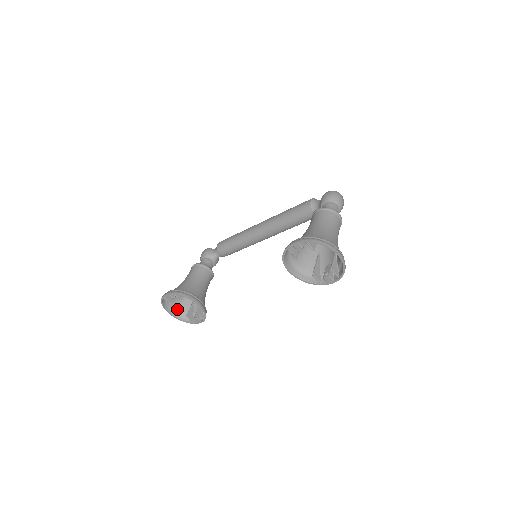
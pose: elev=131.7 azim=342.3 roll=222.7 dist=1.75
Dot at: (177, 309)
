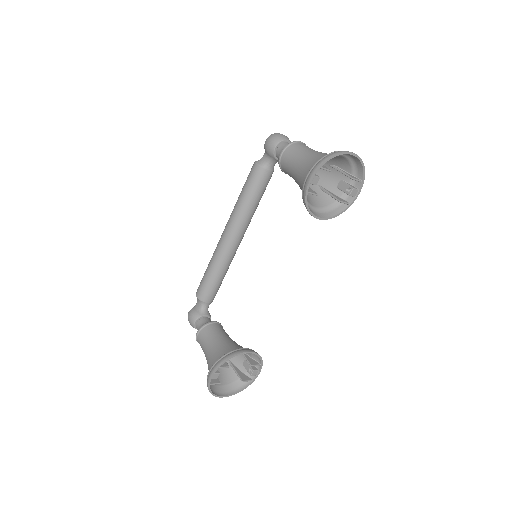
Dot at: (225, 386)
